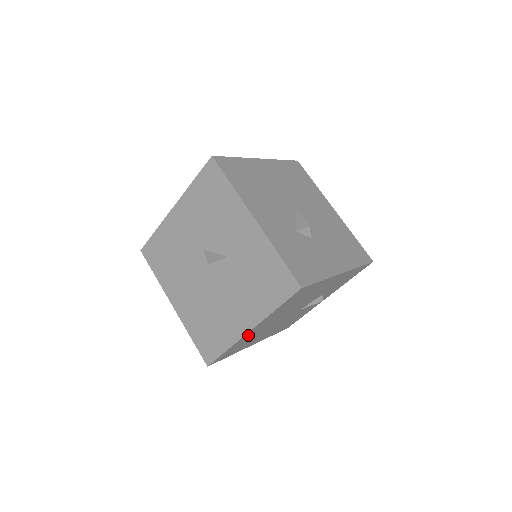
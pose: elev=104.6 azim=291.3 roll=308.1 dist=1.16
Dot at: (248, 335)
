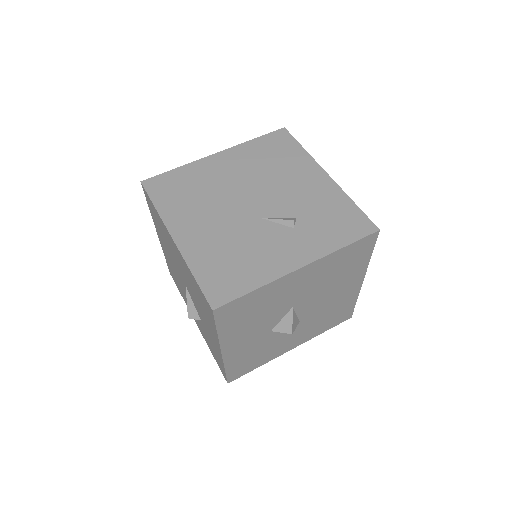
Dot at: (207, 166)
